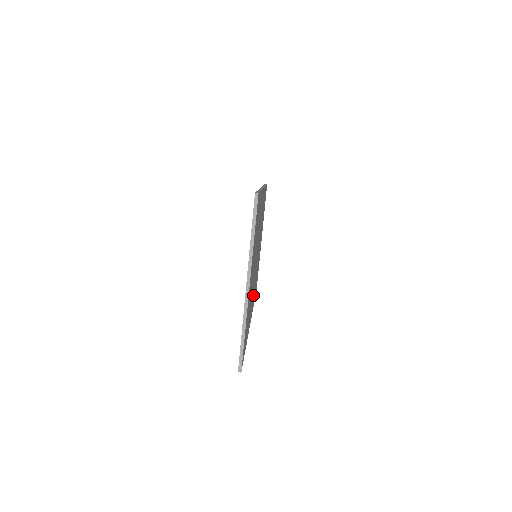
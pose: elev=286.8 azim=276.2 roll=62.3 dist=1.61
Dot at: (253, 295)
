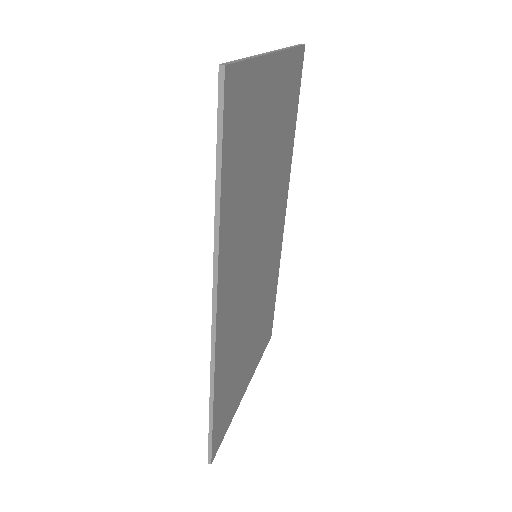
Dot at: (234, 295)
